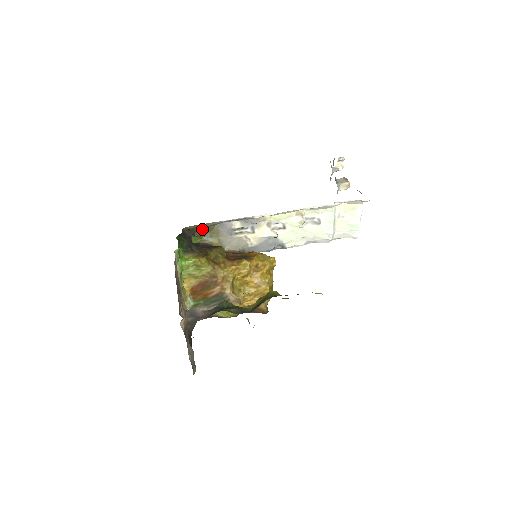
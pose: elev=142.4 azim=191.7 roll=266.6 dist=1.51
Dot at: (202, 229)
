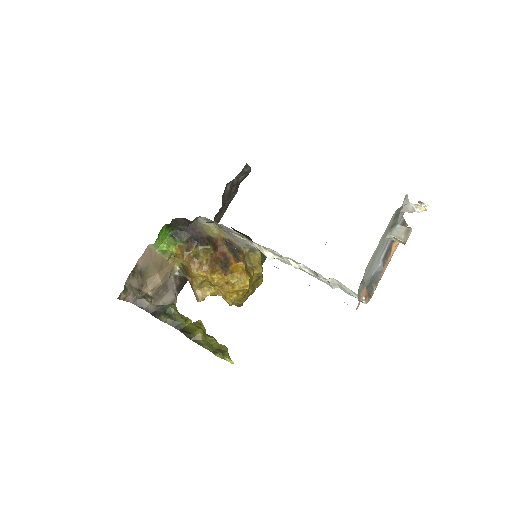
Dot at: occluded
